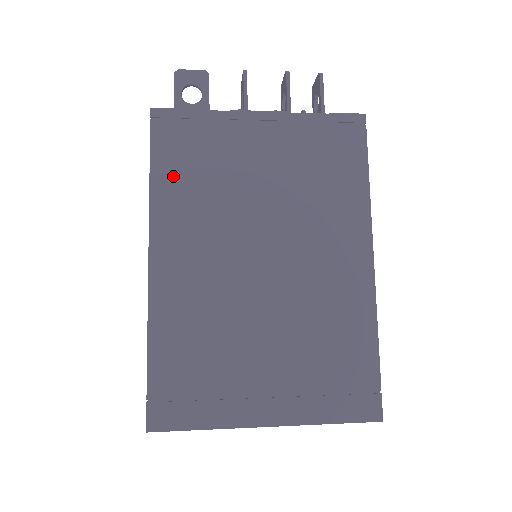
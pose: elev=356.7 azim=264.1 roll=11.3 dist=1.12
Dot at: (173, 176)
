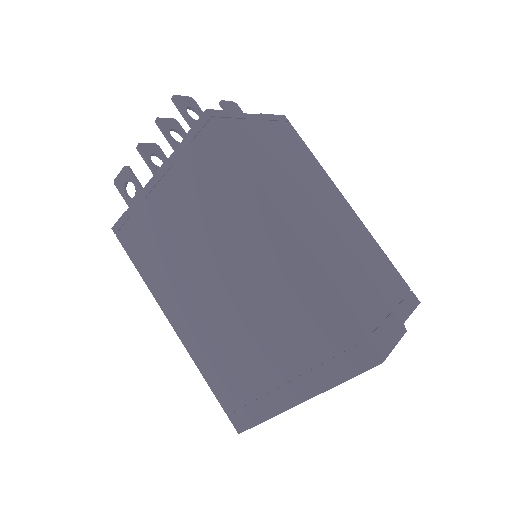
Dot at: (147, 263)
